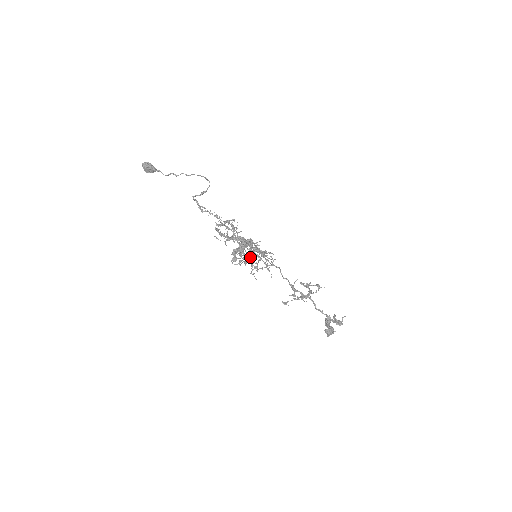
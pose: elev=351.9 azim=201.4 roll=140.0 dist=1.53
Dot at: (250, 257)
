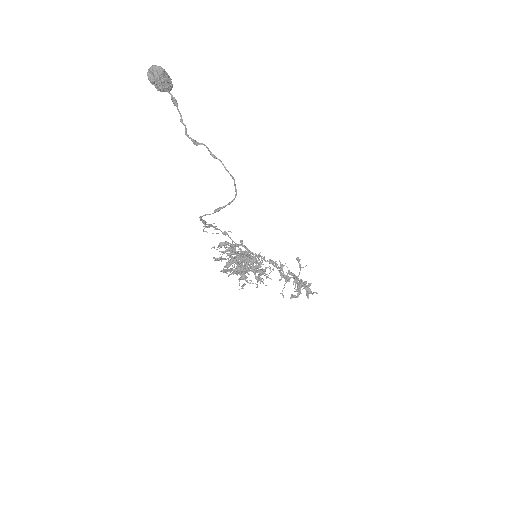
Dot at: (242, 276)
